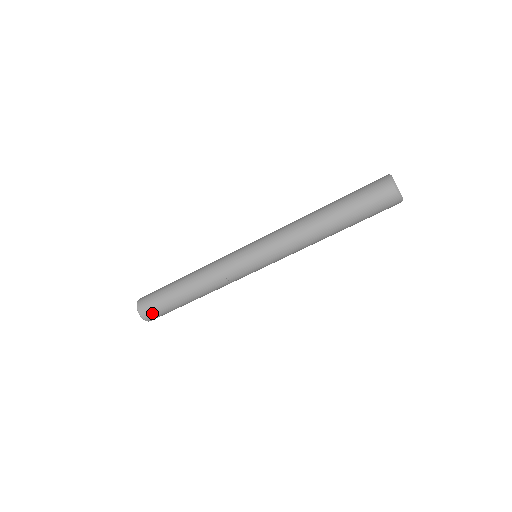
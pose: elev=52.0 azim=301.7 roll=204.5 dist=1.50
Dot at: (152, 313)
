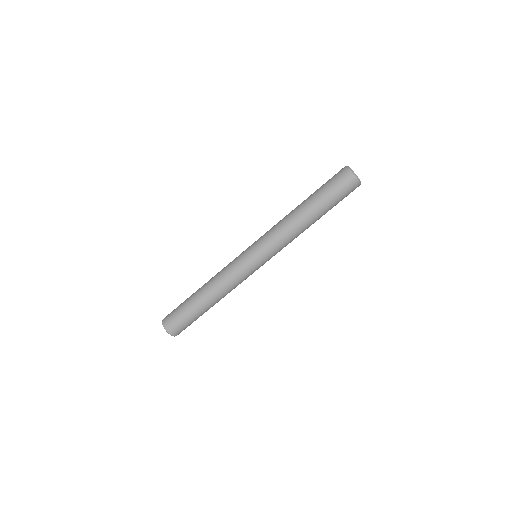
Dot at: (181, 329)
